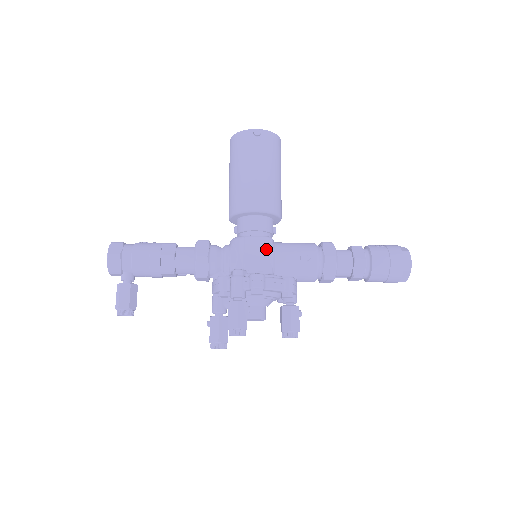
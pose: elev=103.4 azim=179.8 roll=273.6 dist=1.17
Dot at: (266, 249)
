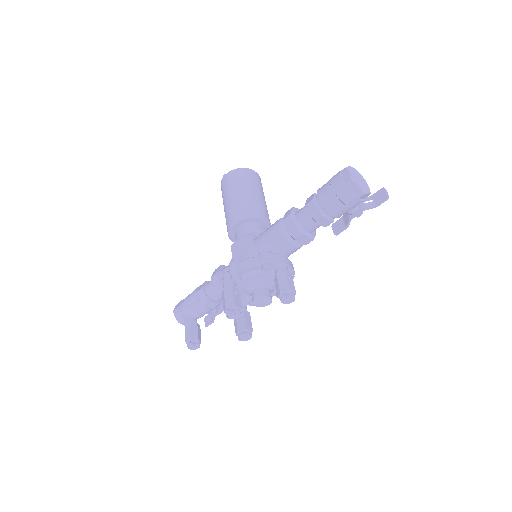
Dot at: (243, 244)
